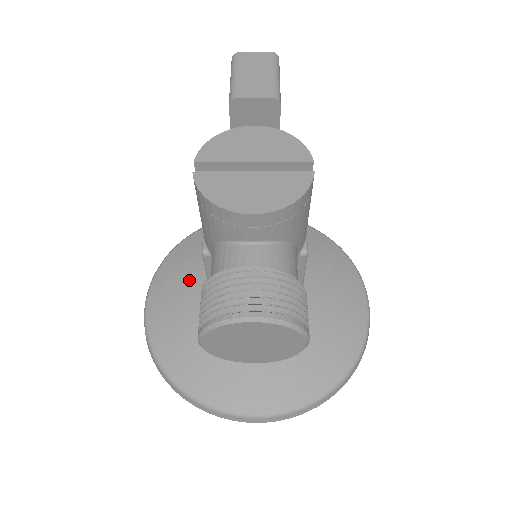
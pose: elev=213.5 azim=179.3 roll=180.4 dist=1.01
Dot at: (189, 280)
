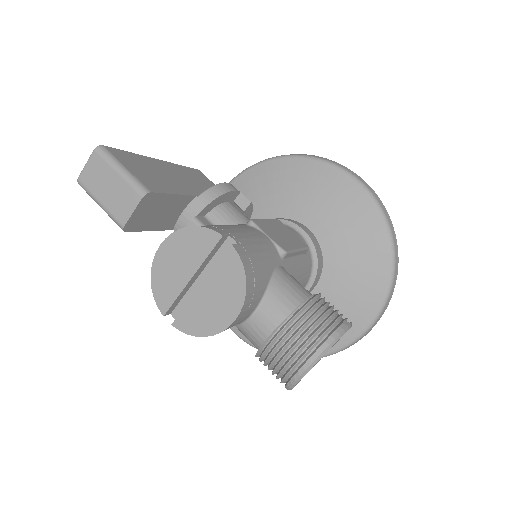
Dot at: occluded
